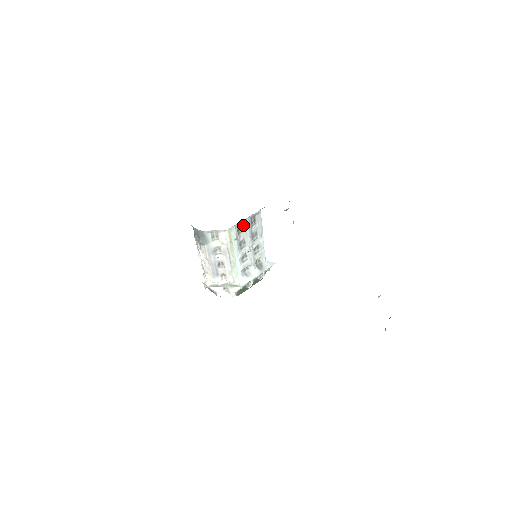
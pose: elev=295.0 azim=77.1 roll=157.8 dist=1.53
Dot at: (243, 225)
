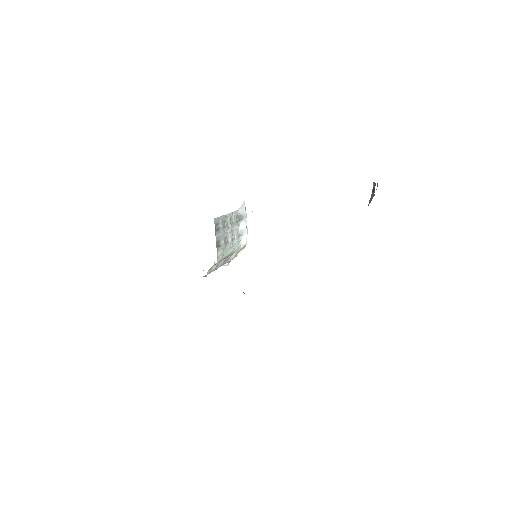
Dot at: (217, 241)
